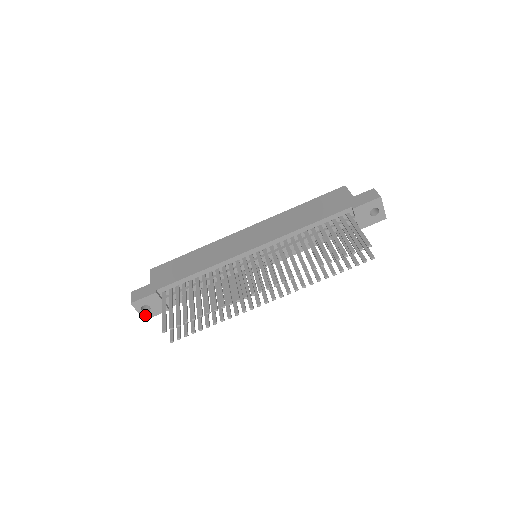
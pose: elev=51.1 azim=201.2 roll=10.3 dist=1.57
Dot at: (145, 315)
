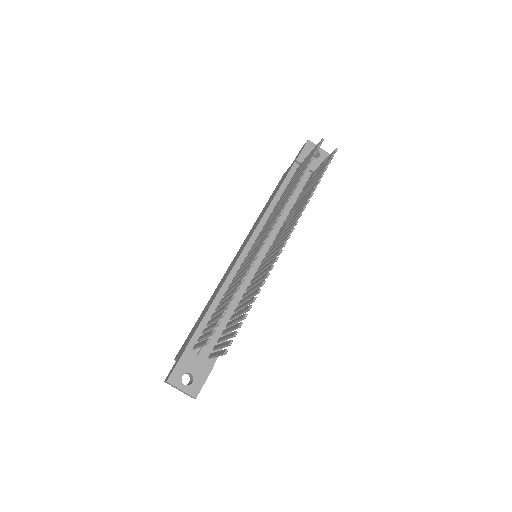
Dot at: (192, 390)
